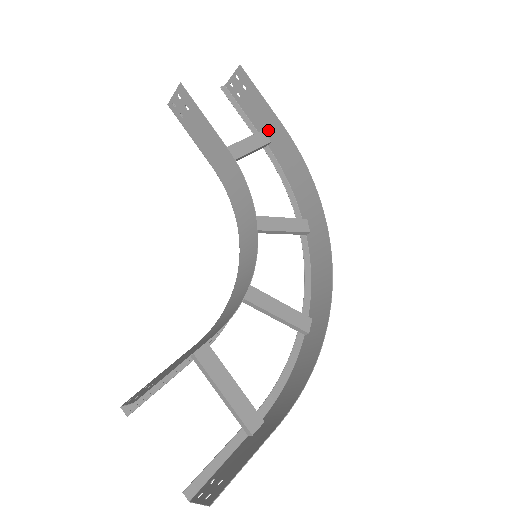
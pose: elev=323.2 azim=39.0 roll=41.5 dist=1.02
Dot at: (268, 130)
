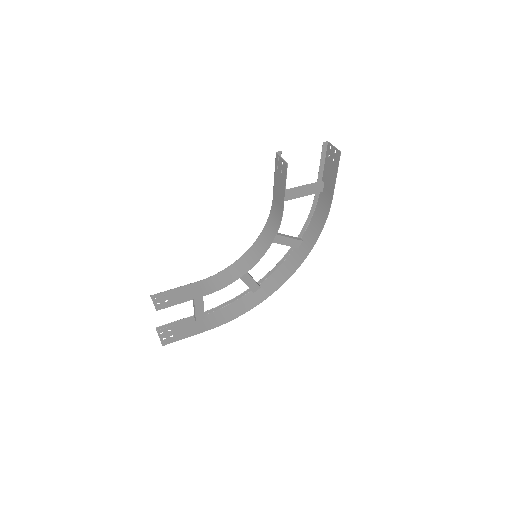
Dot at: (326, 187)
